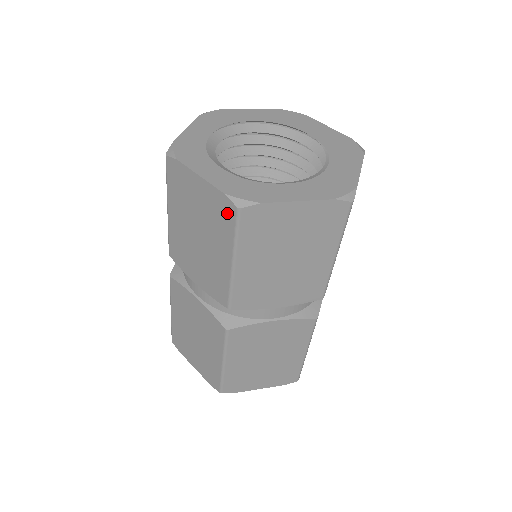
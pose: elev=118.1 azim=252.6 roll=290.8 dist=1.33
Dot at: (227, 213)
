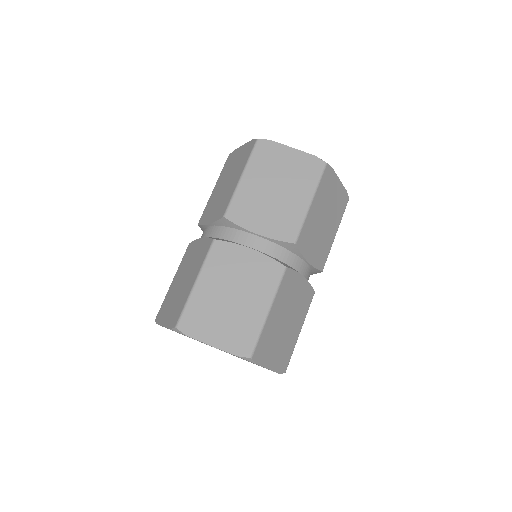
Dot at: (250, 148)
